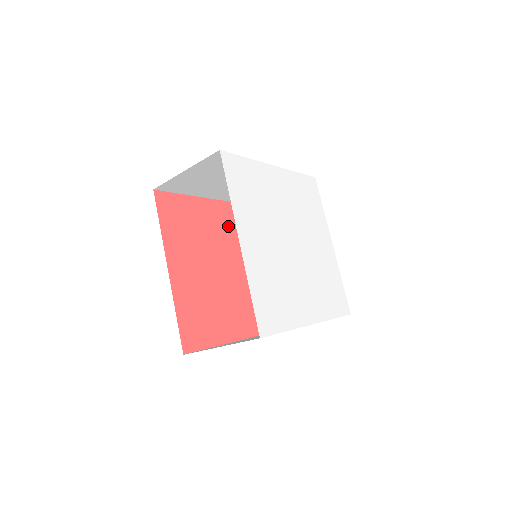
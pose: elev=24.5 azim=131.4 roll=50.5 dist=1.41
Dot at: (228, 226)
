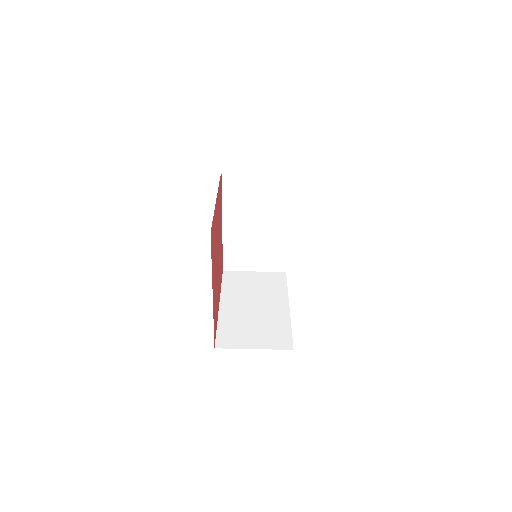
Dot at: occluded
